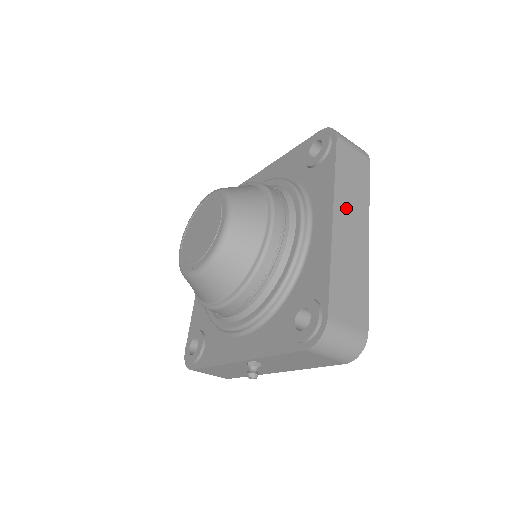
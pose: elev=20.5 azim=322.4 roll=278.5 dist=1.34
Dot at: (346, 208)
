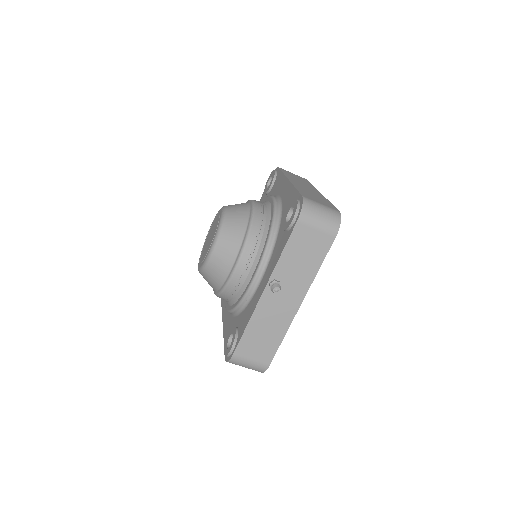
Dot at: (297, 181)
